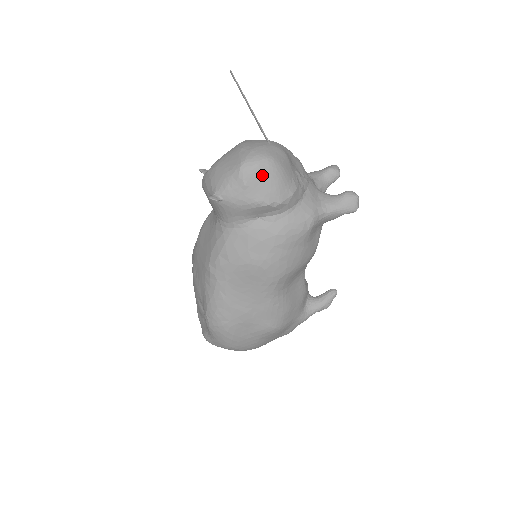
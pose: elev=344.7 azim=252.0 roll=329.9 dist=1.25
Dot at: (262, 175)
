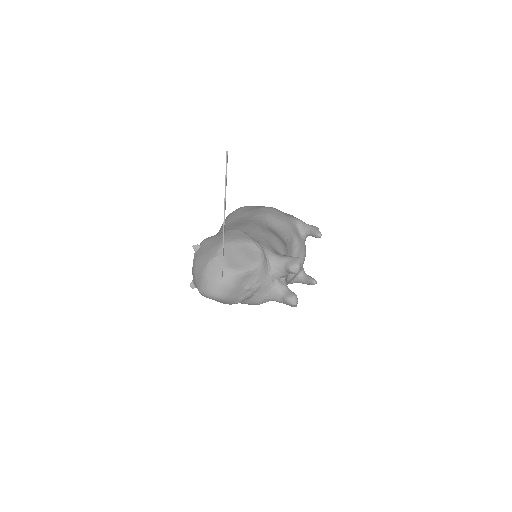
Dot at: (213, 299)
